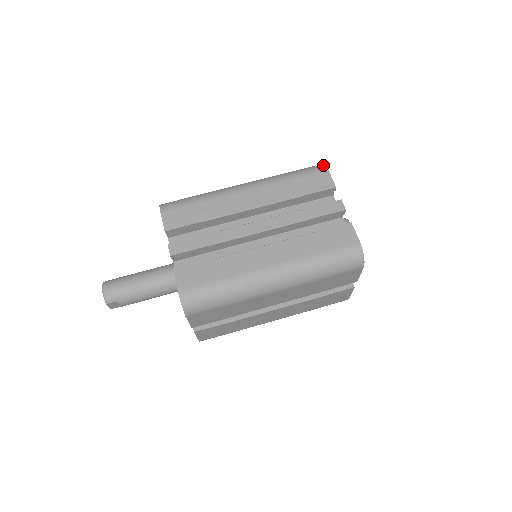
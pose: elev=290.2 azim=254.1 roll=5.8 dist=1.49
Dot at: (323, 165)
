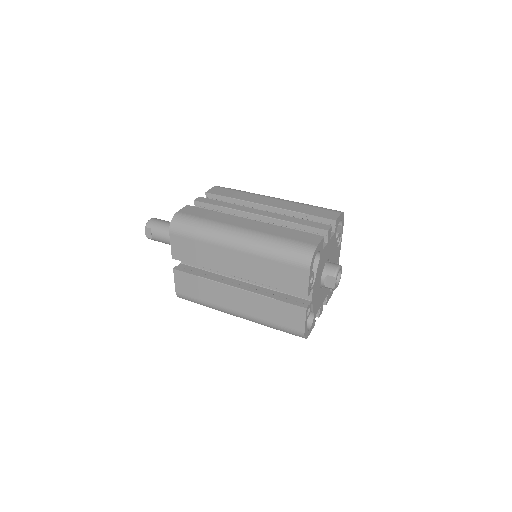
Dot at: occluded
